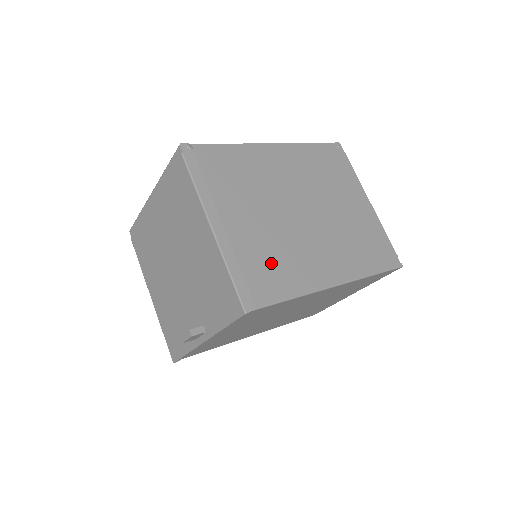
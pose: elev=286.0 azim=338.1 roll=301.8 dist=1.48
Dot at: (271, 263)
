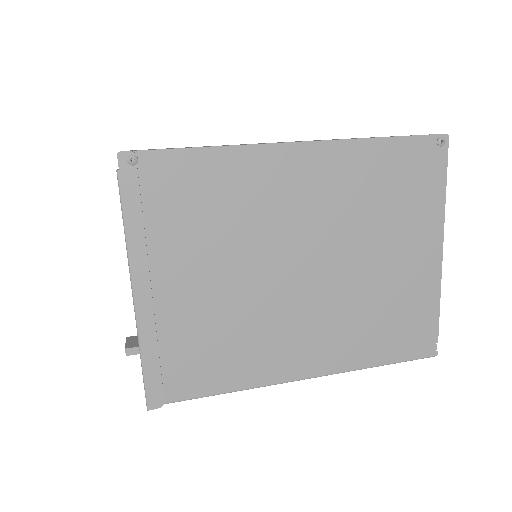
Dot at: (212, 347)
